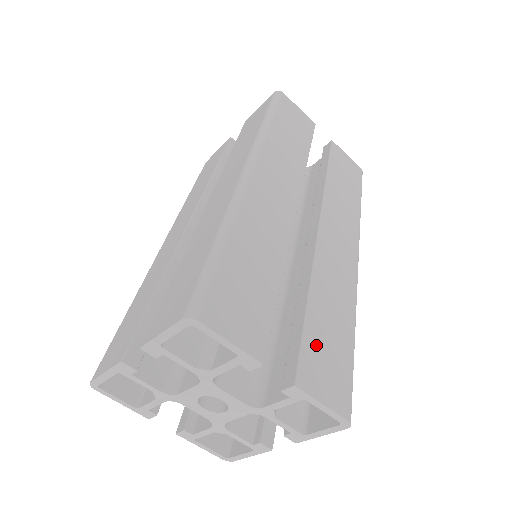
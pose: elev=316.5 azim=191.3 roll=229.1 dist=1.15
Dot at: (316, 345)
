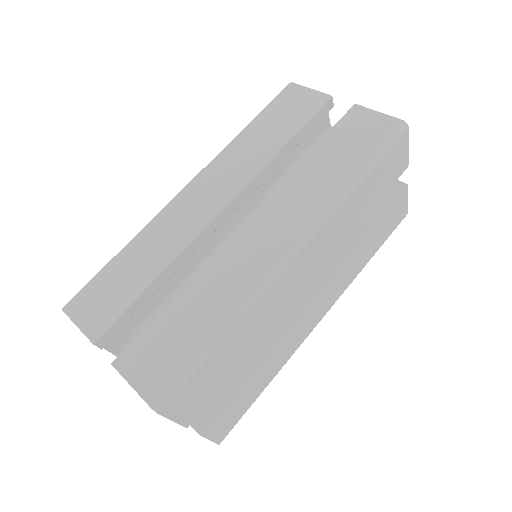
Dot at: (235, 402)
